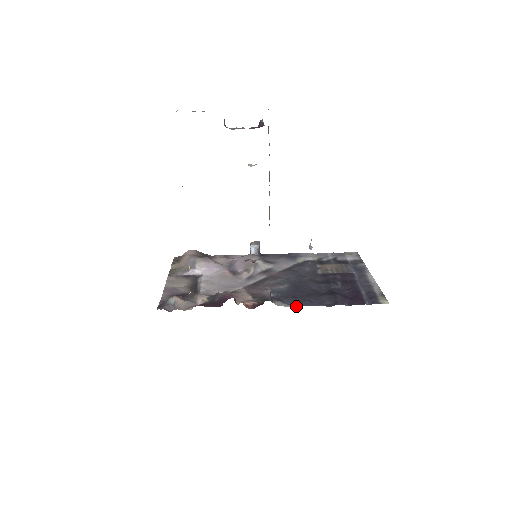
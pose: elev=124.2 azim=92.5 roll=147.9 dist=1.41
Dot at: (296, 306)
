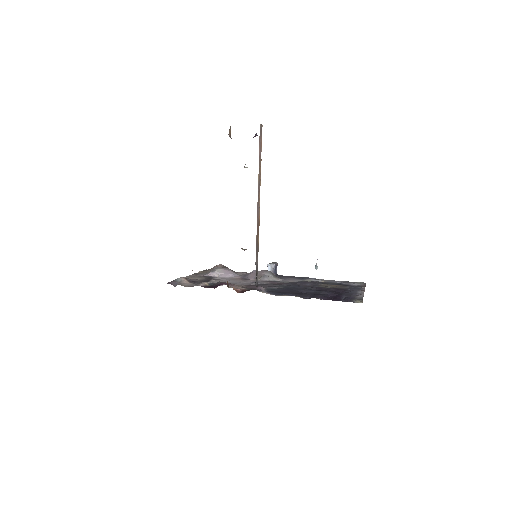
Dot at: (277, 295)
